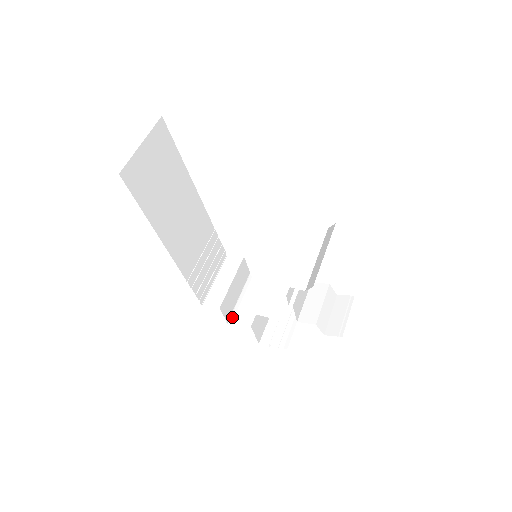
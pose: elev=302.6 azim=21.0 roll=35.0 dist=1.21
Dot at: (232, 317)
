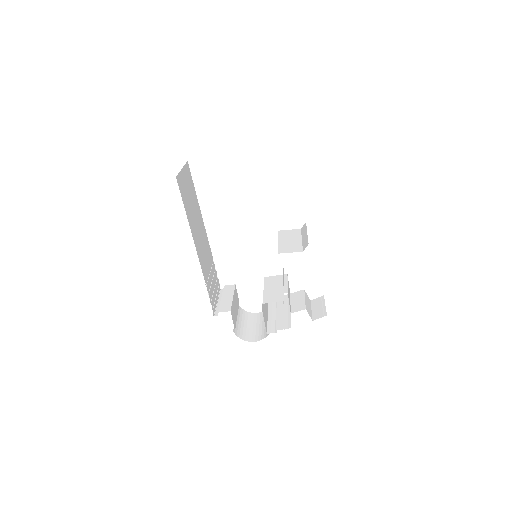
Dot at: (236, 330)
